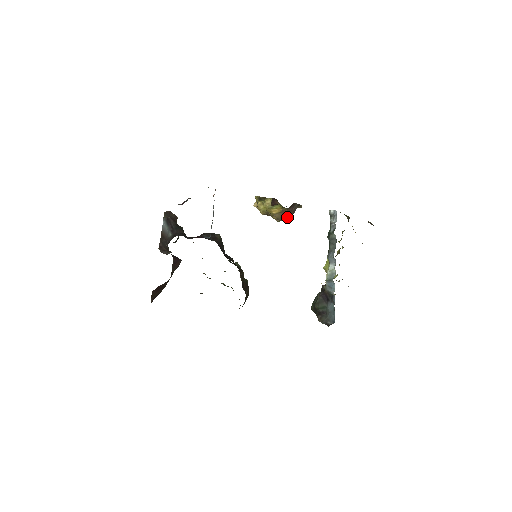
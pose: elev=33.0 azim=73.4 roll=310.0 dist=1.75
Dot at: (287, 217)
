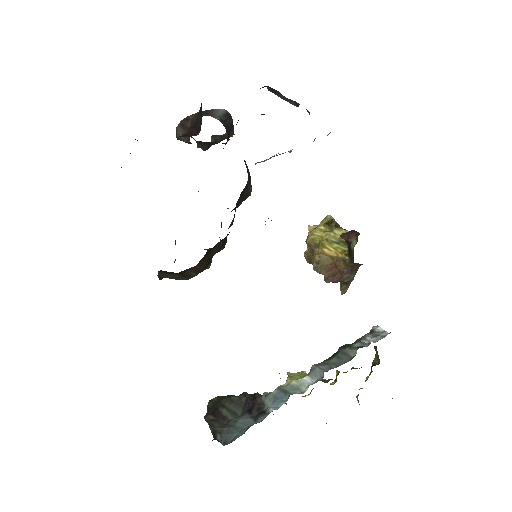
Dot at: (327, 275)
